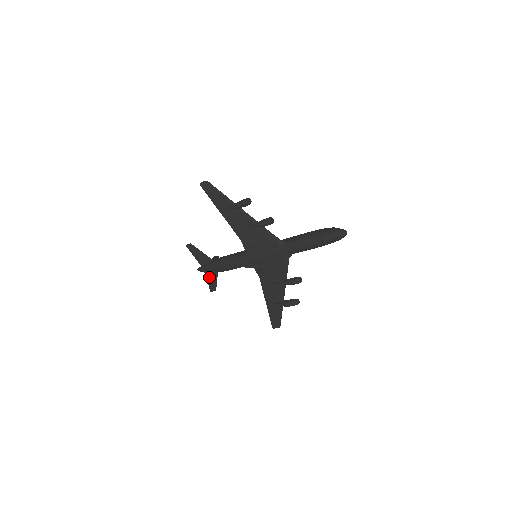
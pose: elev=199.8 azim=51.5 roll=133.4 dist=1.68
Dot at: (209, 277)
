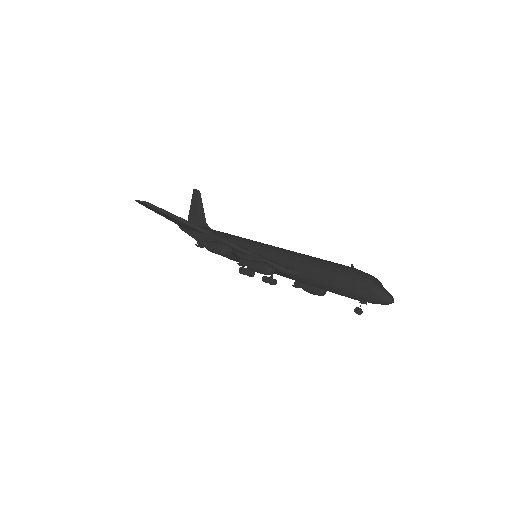
Dot at: occluded
